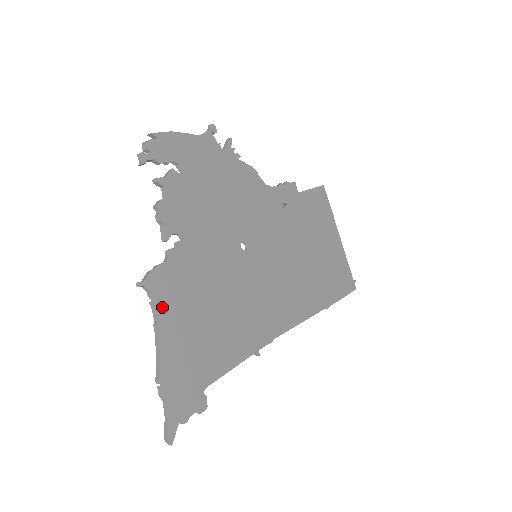
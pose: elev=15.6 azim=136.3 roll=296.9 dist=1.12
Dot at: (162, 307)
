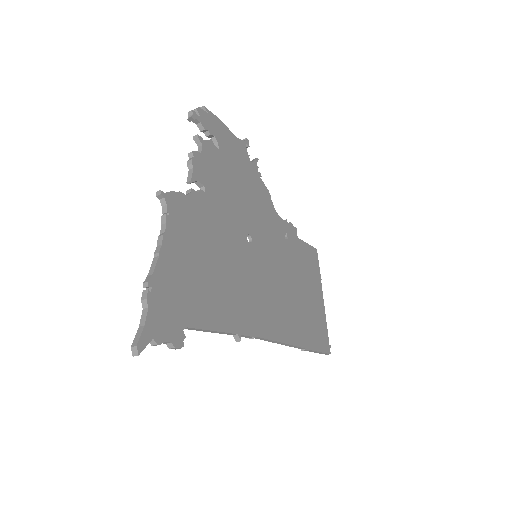
Dot at: (172, 225)
